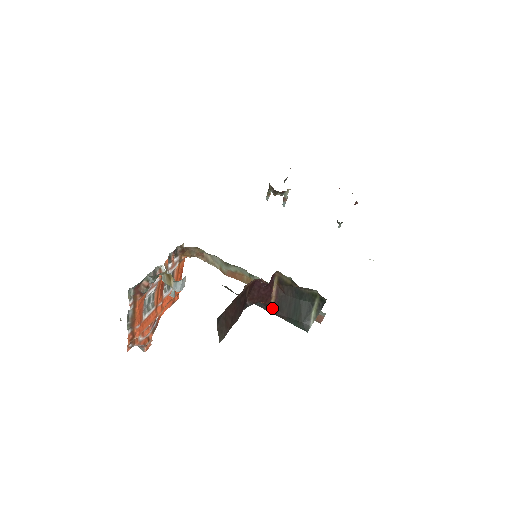
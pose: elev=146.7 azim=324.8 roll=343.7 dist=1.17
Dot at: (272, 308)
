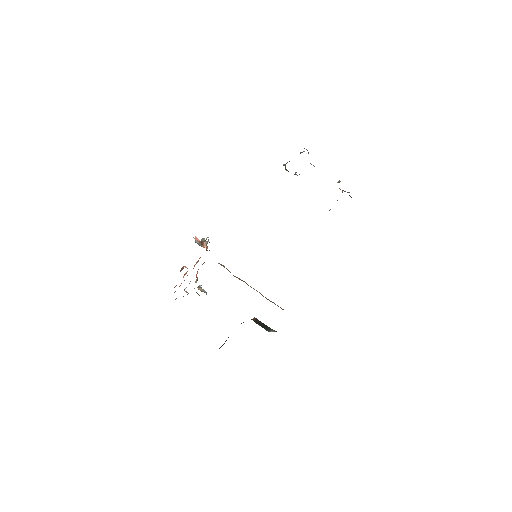
Dot at: occluded
